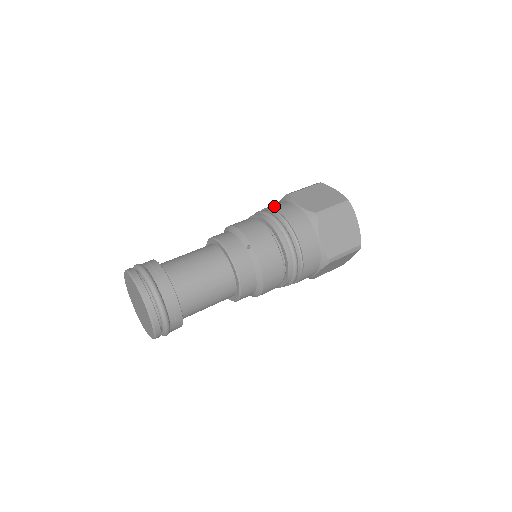
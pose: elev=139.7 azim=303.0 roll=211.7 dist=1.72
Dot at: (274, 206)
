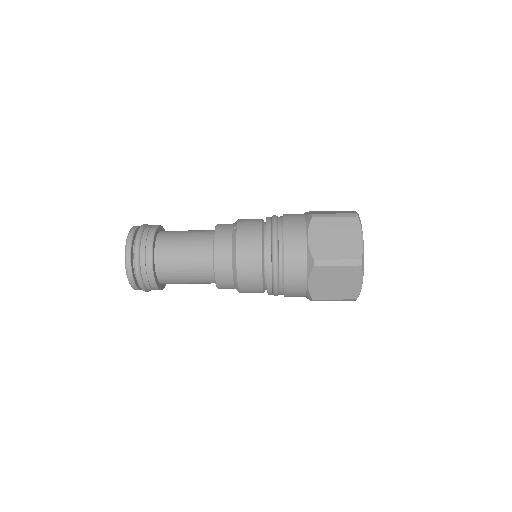
Dot at: occluded
